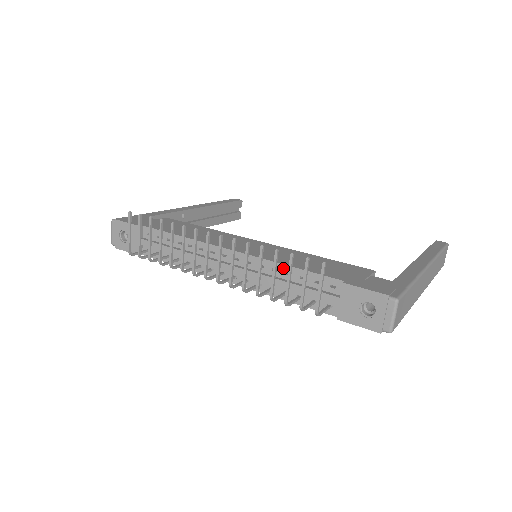
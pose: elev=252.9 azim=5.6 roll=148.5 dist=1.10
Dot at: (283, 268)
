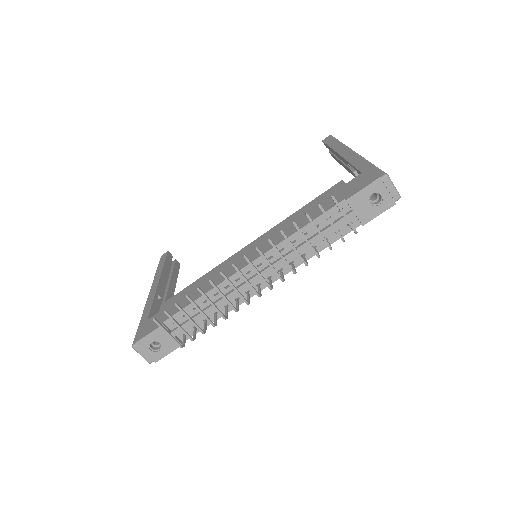
Dot at: (298, 235)
